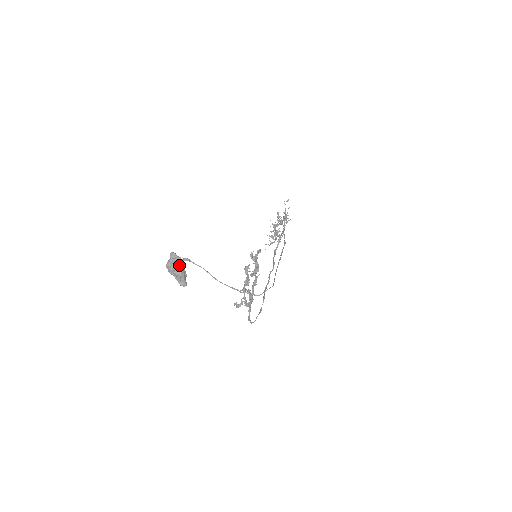
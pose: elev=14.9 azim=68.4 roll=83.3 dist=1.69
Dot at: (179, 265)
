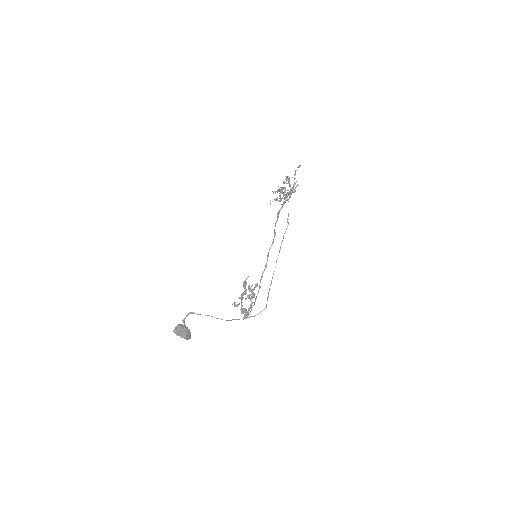
Dot at: (184, 333)
